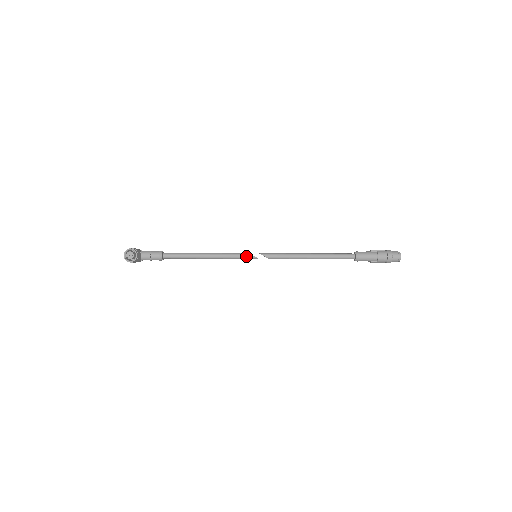
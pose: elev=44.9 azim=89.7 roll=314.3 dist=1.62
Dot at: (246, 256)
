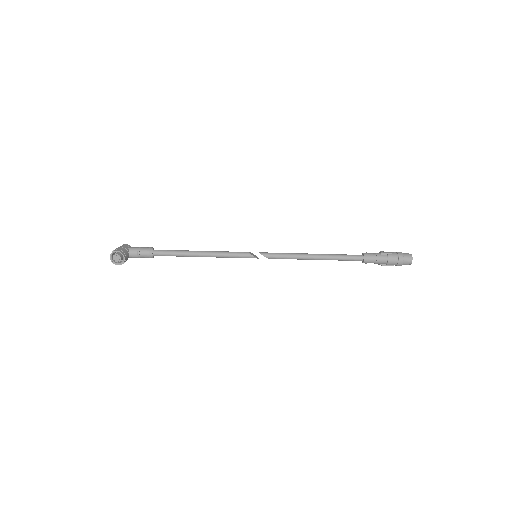
Dot at: (245, 256)
